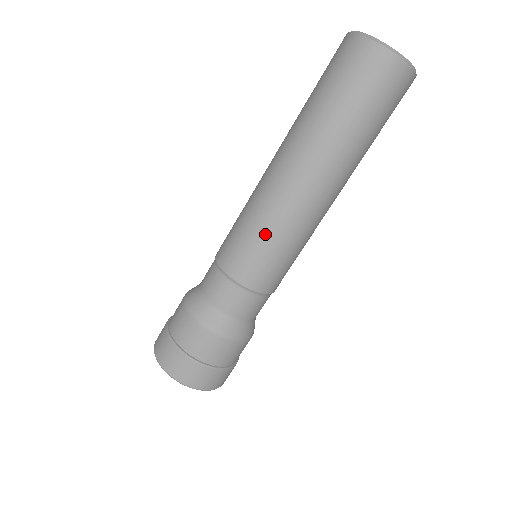
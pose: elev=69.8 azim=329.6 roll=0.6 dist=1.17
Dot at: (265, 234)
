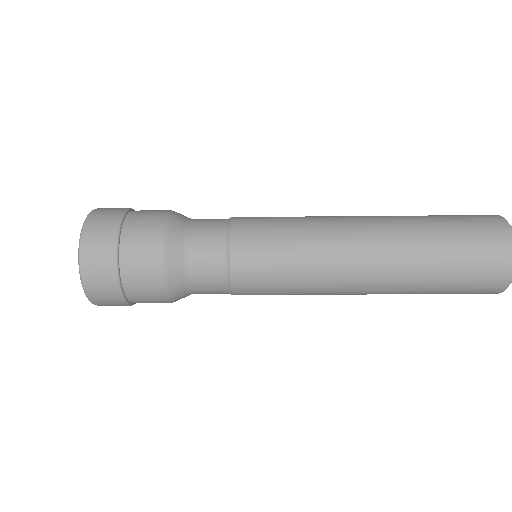
Dot at: (295, 289)
